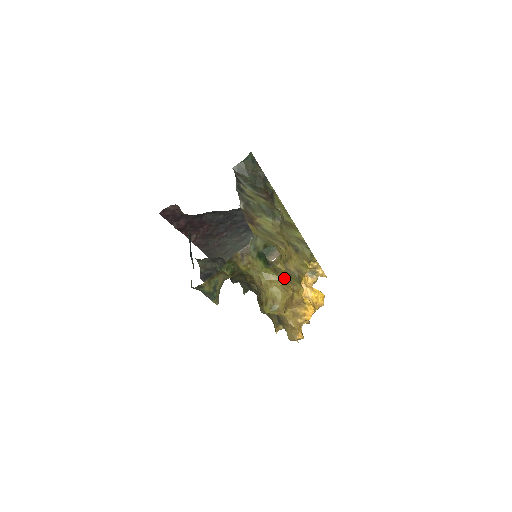
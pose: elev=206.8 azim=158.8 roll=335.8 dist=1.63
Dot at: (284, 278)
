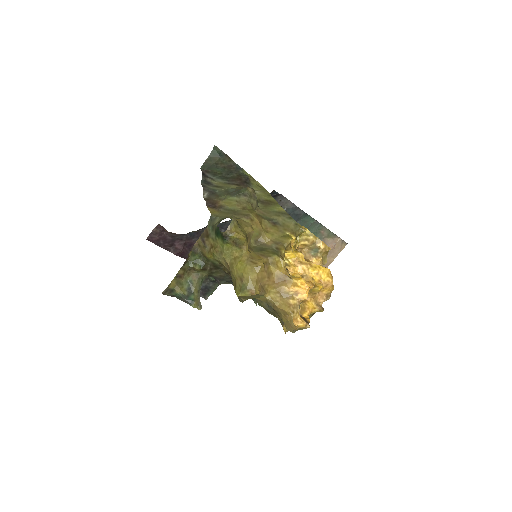
Dot at: (255, 253)
